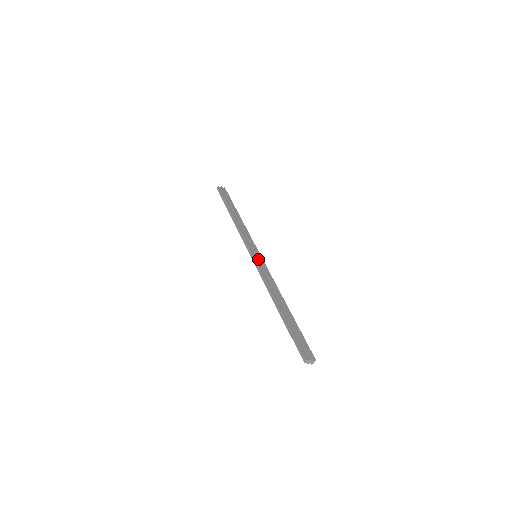
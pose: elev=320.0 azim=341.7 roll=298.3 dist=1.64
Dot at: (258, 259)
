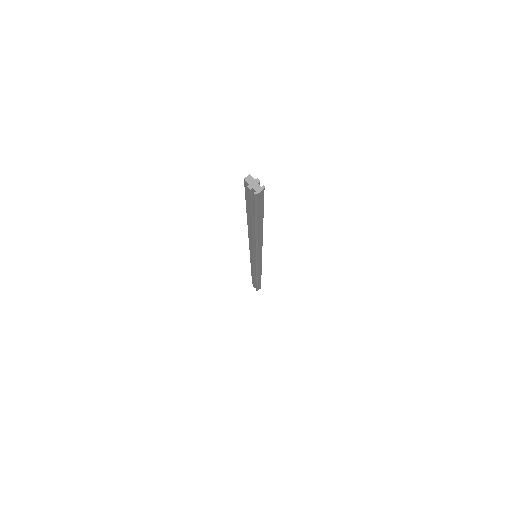
Dot at: occluded
